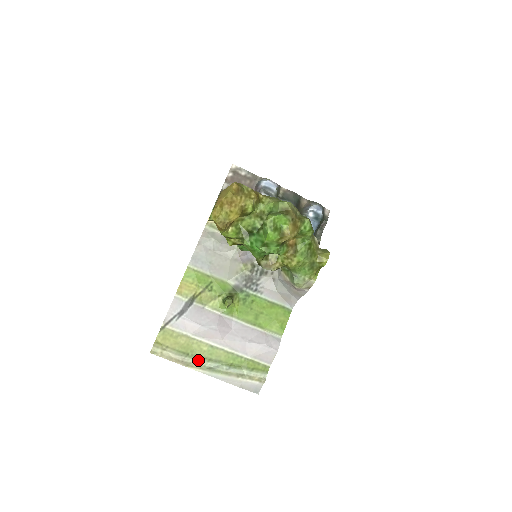
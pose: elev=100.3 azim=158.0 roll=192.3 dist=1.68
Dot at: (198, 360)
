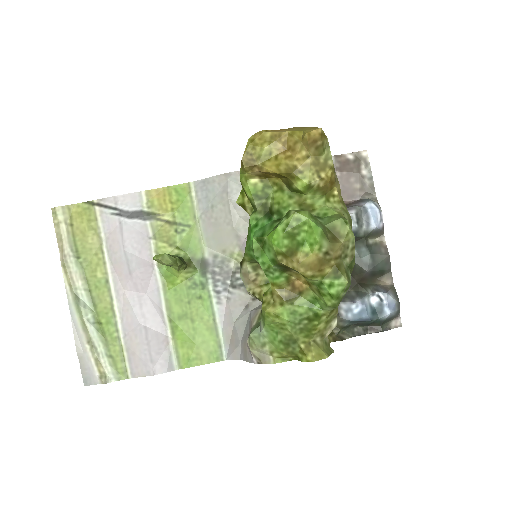
Dot at: (79, 275)
